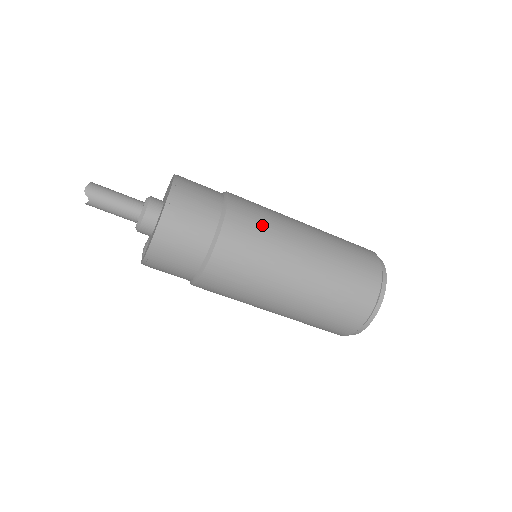
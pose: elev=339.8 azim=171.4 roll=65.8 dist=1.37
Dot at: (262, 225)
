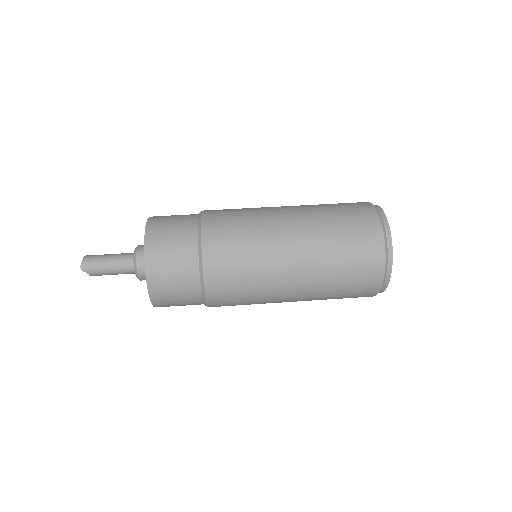
Dot at: (241, 242)
